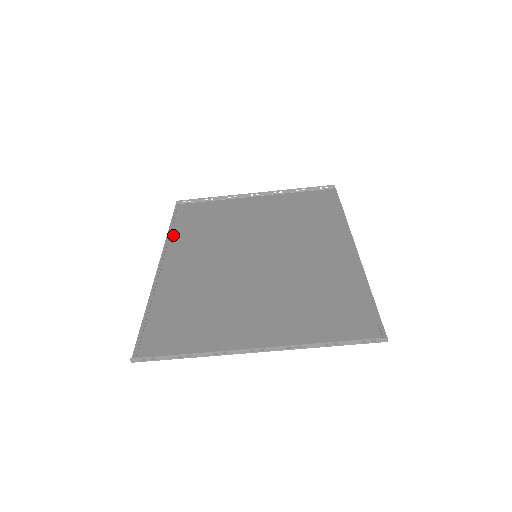
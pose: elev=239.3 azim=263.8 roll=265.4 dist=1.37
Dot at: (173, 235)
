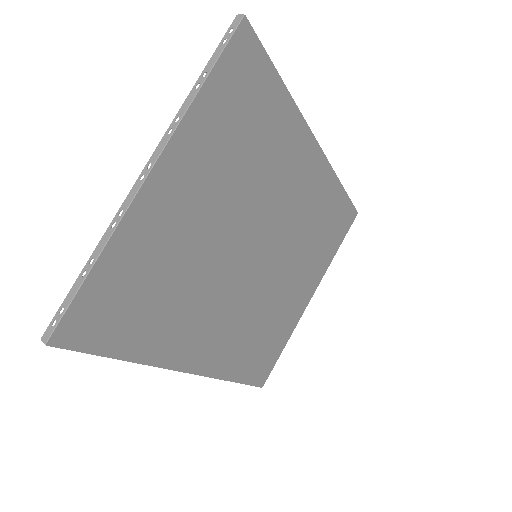
Dot at: (229, 373)
